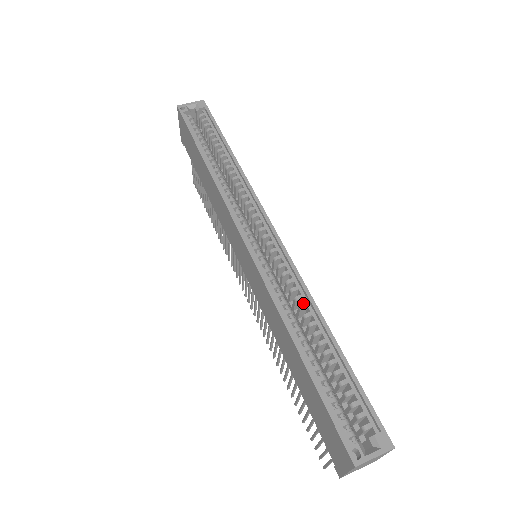
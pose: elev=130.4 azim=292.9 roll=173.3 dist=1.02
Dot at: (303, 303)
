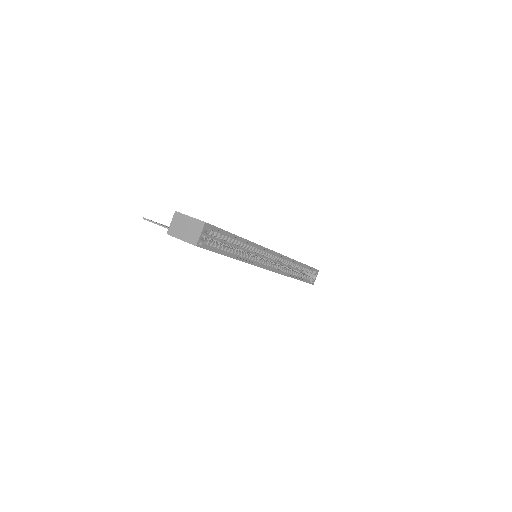
Dot at: (288, 261)
